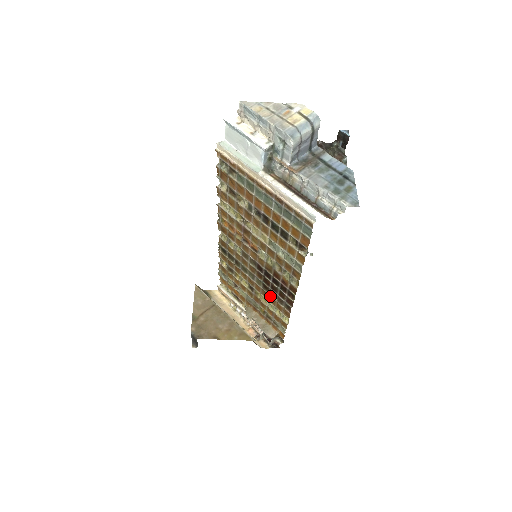
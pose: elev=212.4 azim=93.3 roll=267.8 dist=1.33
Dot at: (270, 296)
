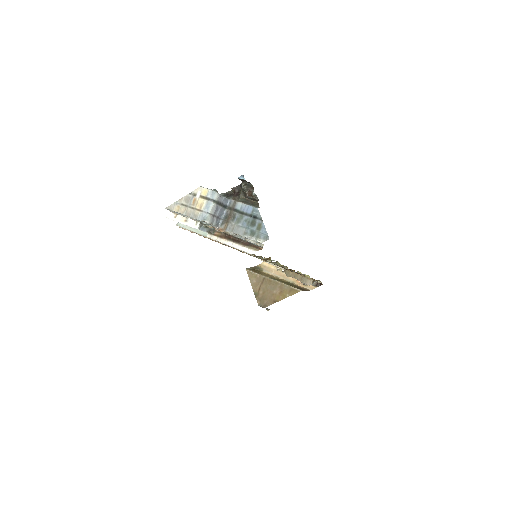
Dot at: occluded
